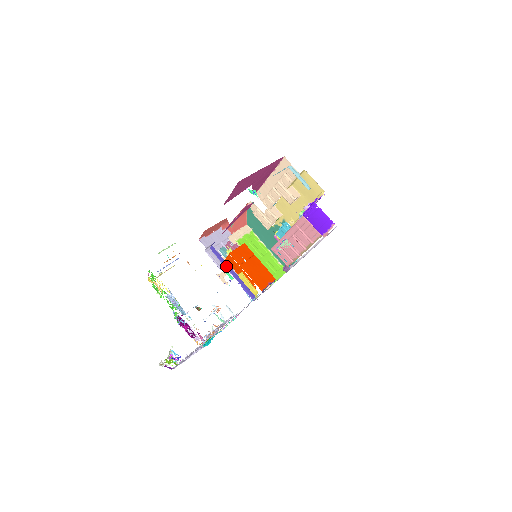
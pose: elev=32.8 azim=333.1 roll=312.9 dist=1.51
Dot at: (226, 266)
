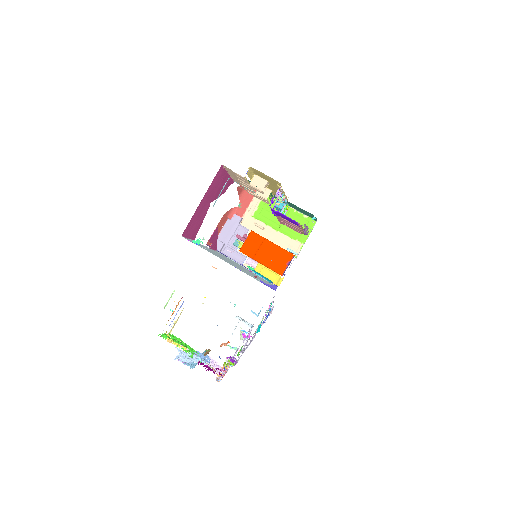
Dot at: occluded
